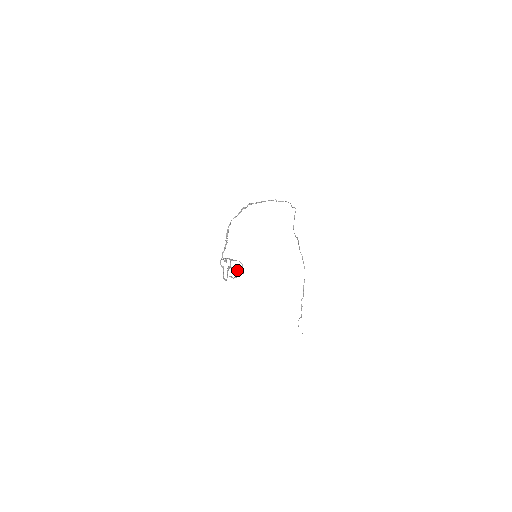
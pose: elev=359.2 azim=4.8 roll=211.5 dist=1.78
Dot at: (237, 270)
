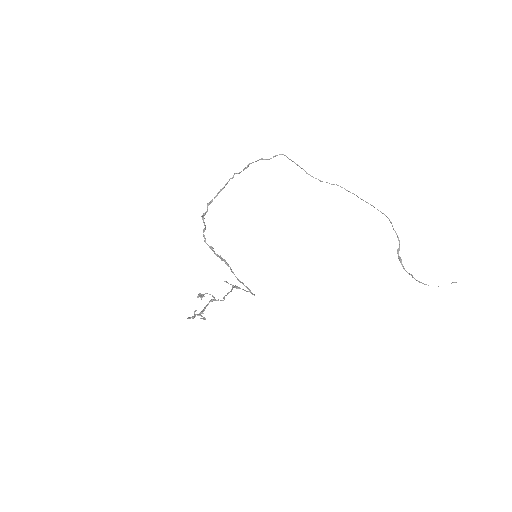
Dot at: occluded
